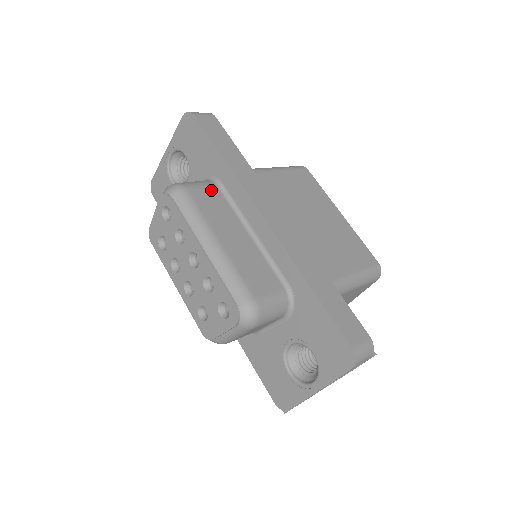
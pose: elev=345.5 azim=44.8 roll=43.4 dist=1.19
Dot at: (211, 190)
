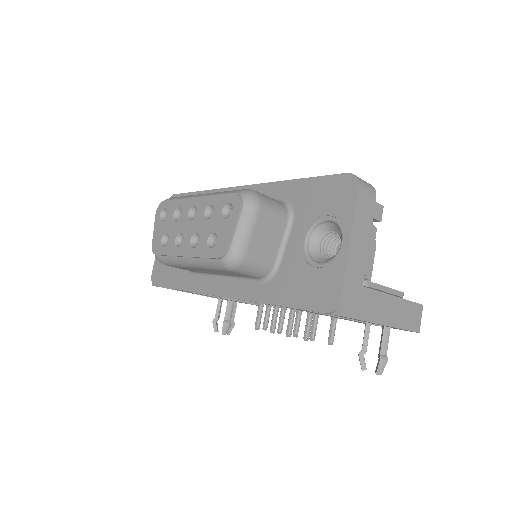
Dot at: occluded
